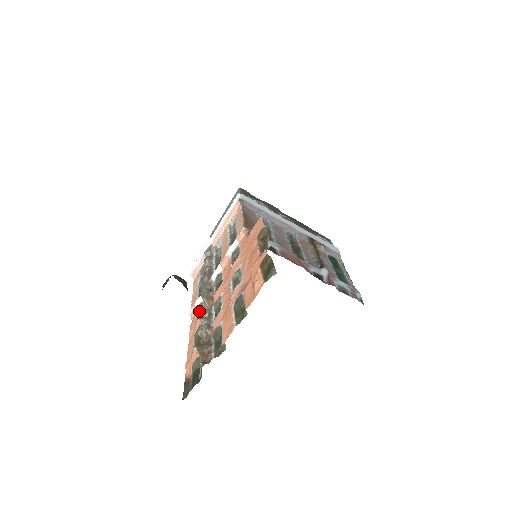
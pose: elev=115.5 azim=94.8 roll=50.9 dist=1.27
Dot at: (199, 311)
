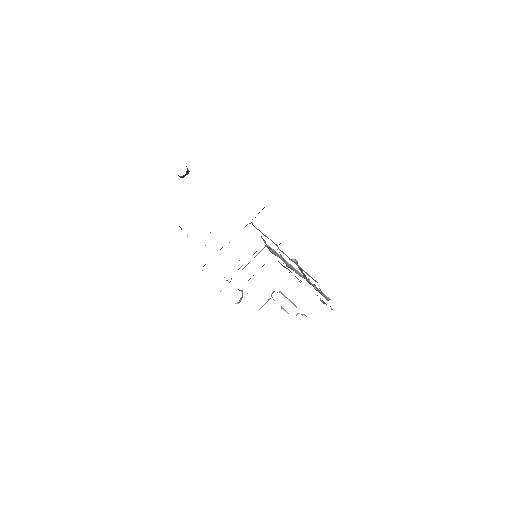
Dot at: occluded
